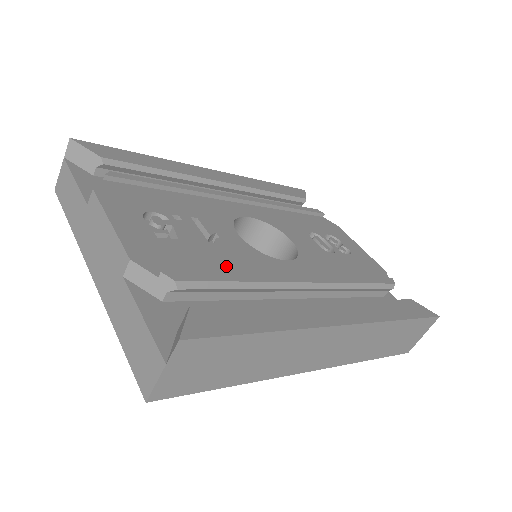
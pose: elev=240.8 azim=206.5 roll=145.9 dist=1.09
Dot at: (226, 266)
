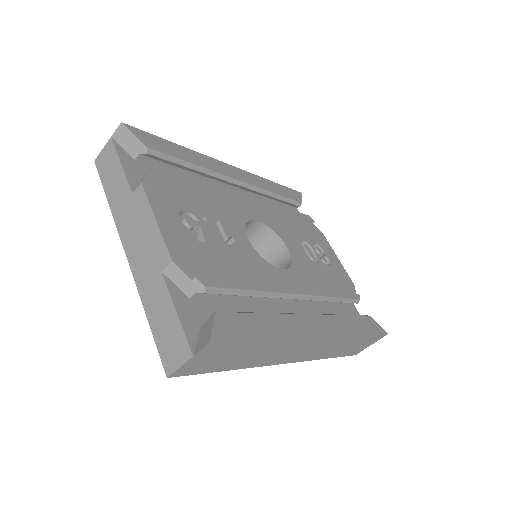
Dot at: (239, 272)
